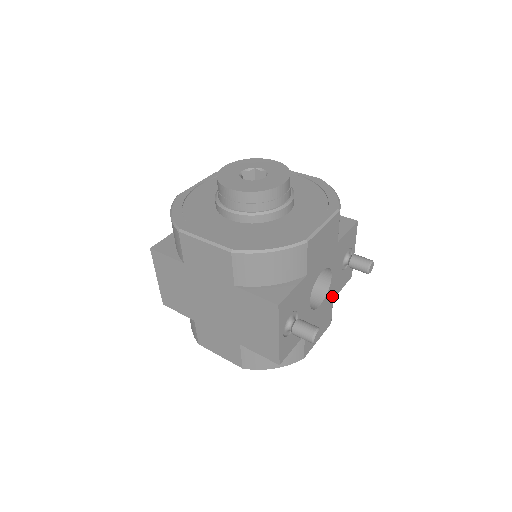
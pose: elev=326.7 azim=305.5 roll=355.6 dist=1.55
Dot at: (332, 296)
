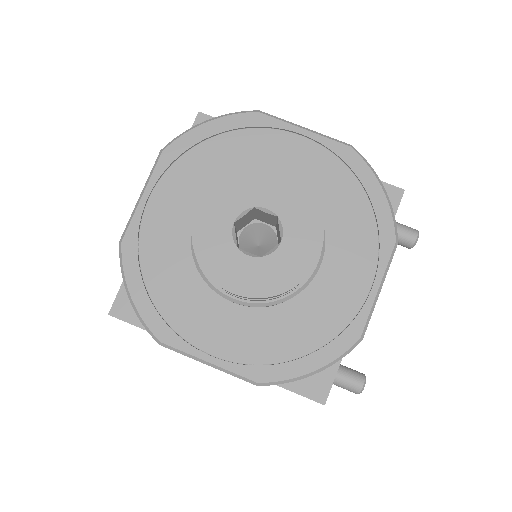
Dot at: occluded
